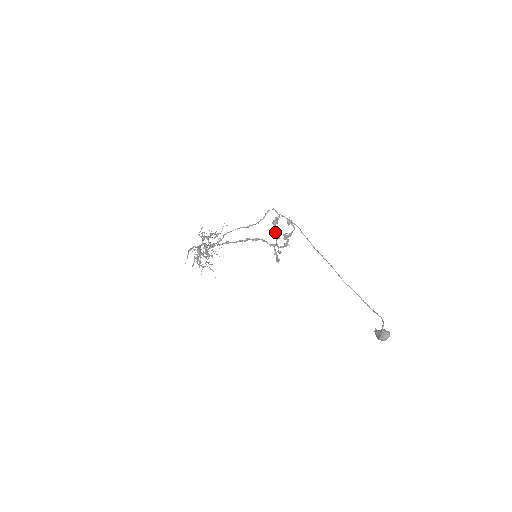
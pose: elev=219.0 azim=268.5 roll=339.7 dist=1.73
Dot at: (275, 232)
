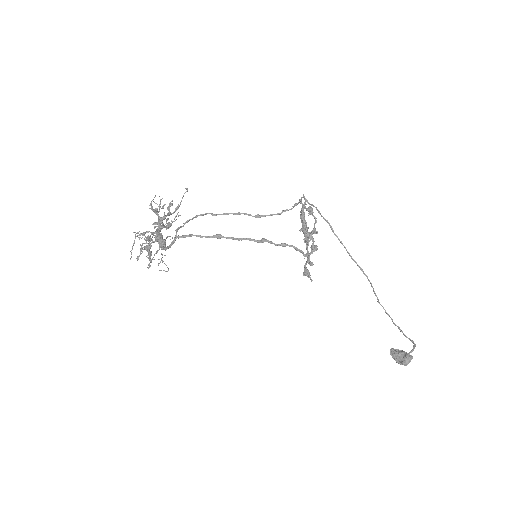
Dot at: (305, 232)
